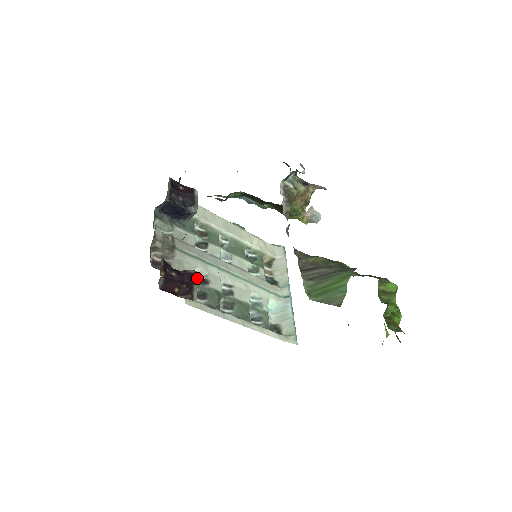
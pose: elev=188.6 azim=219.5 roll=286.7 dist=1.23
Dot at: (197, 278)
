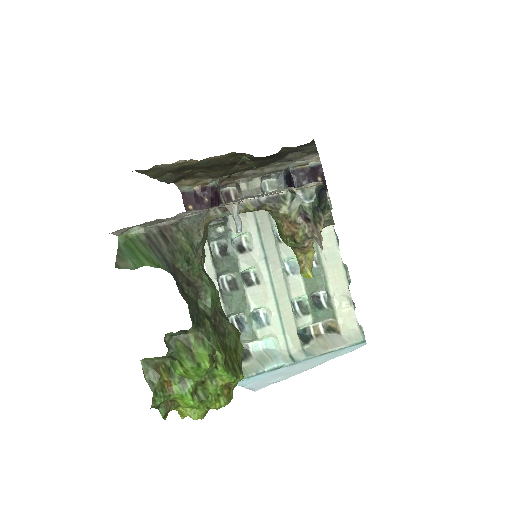
Dot at: (215, 222)
